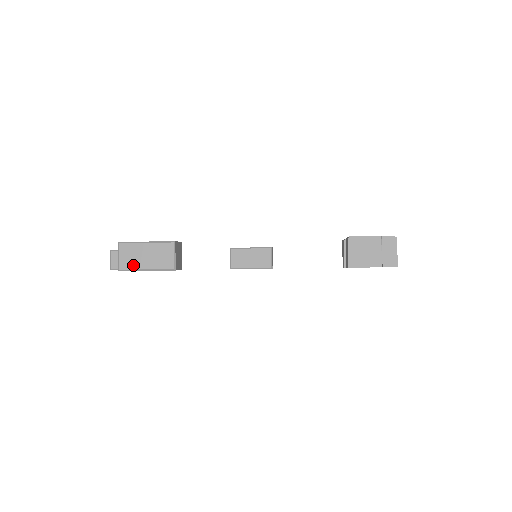
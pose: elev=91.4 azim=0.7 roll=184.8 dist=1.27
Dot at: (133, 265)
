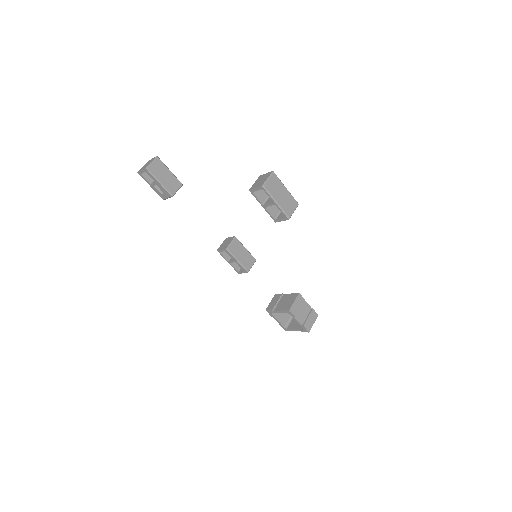
Dot at: (273, 192)
